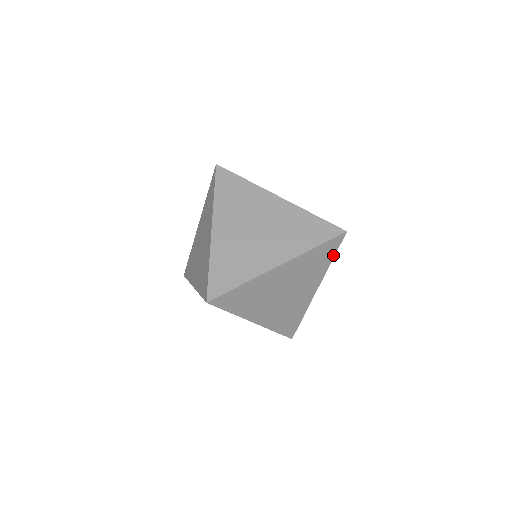
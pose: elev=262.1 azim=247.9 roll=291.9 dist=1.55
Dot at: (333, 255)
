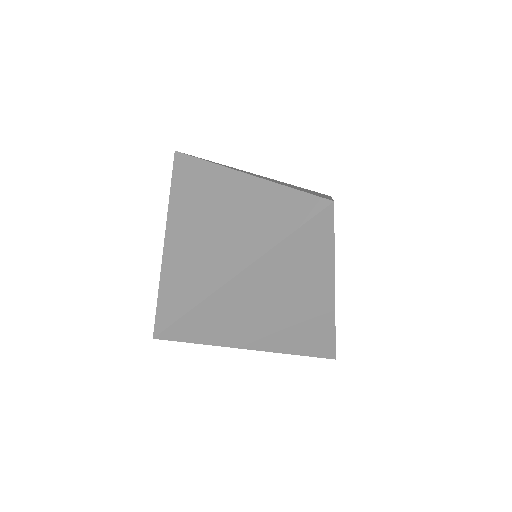
Dot at: (331, 240)
